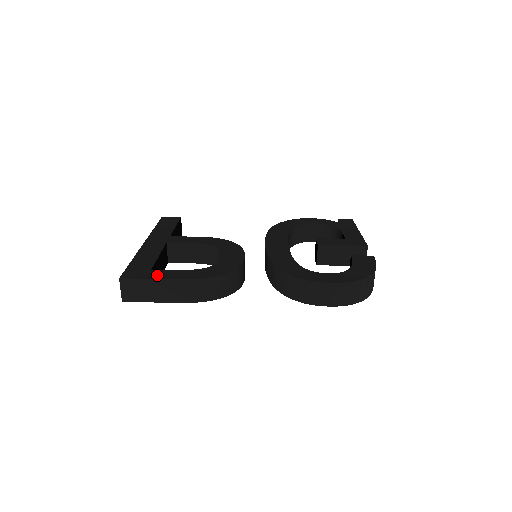
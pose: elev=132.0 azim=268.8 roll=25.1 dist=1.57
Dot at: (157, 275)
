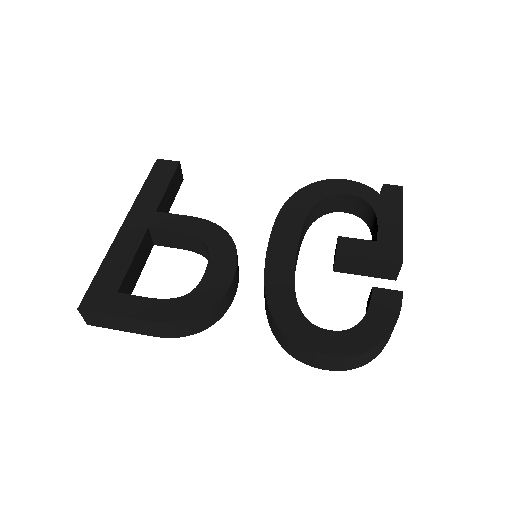
Dot at: (121, 307)
